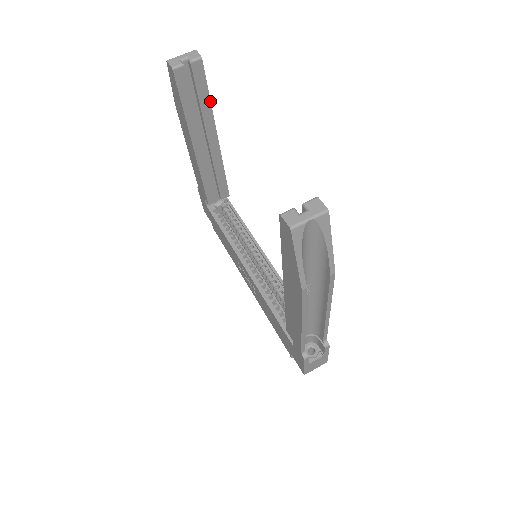
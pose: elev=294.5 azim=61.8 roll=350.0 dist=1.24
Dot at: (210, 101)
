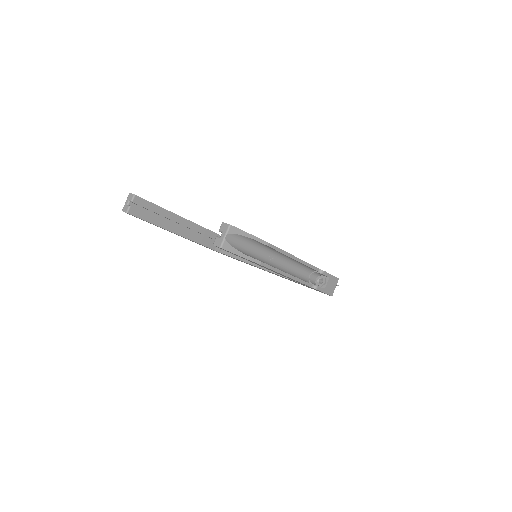
Dot at: (159, 206)
